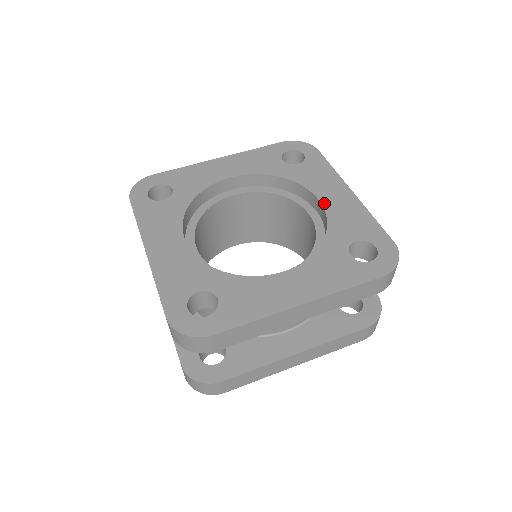
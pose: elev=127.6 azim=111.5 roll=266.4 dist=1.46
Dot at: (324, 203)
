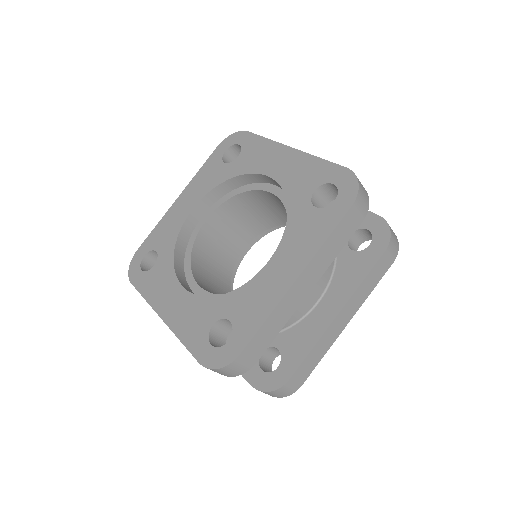
Dot at: (273, 176)
